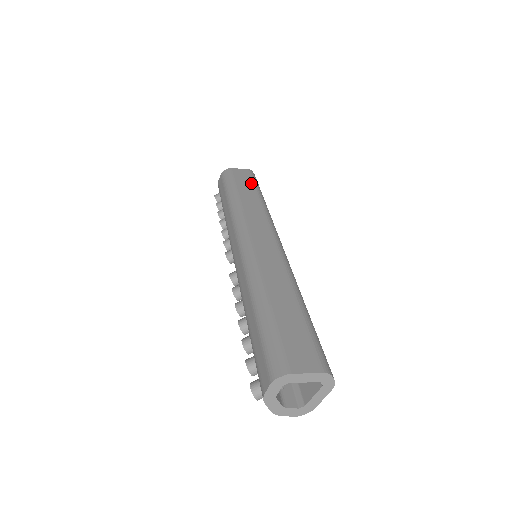
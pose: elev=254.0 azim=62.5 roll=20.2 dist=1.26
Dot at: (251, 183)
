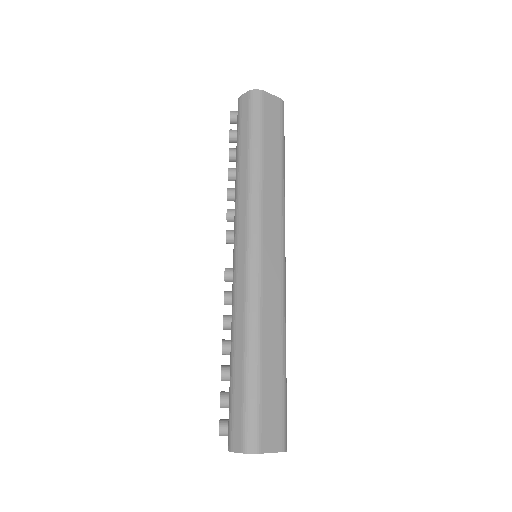
Dot at: (279, 134)
